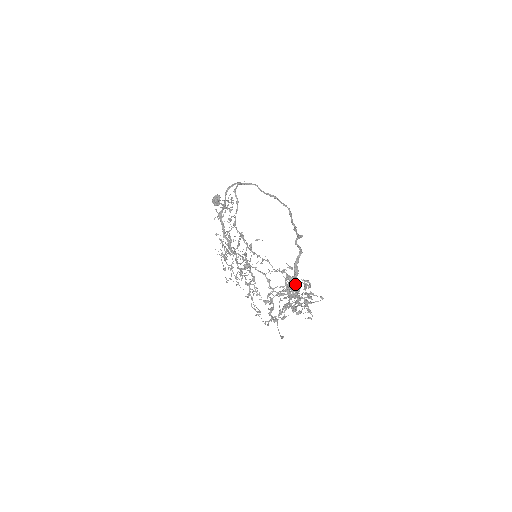
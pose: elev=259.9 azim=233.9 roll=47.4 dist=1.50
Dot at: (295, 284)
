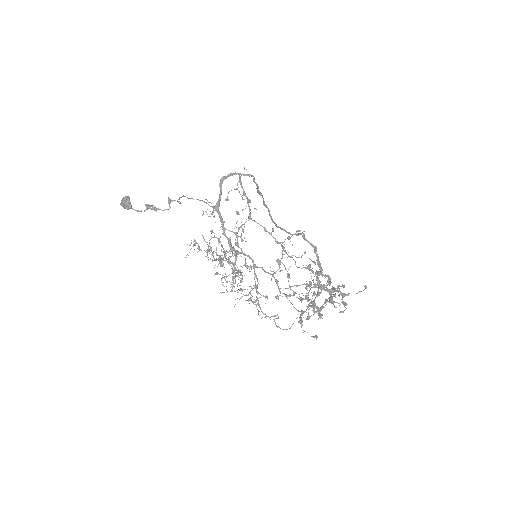
Dot at: occluded
